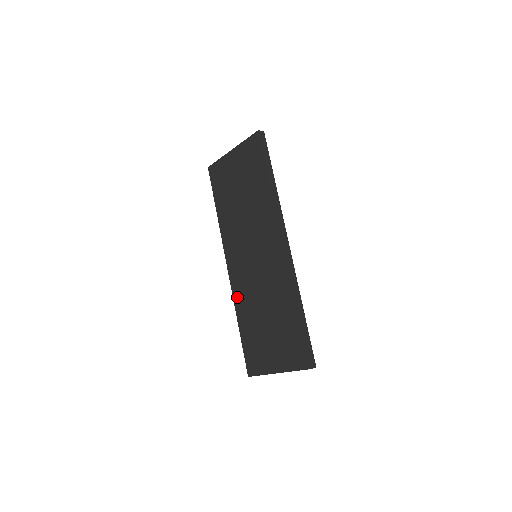
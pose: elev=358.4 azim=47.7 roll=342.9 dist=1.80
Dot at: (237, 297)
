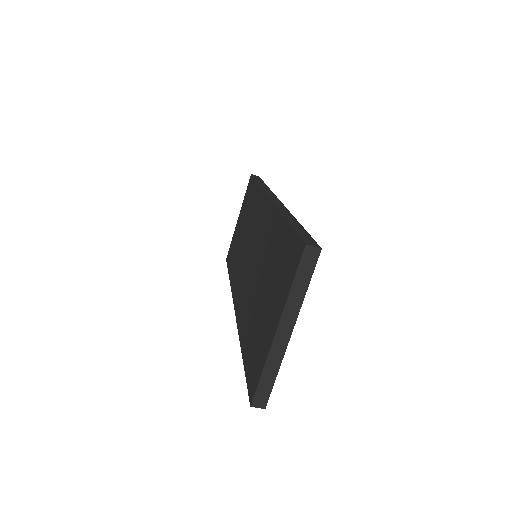
Dot at: (240, 320)
